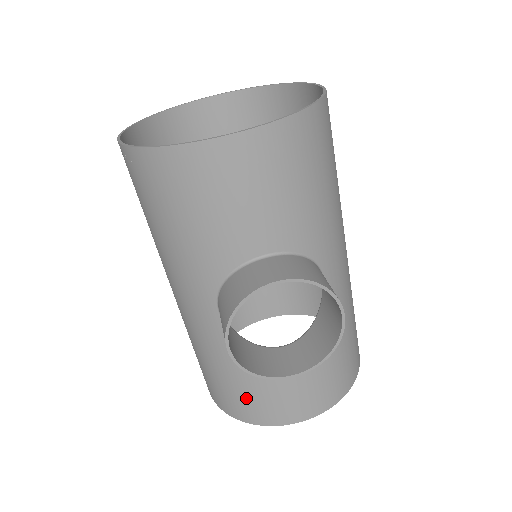
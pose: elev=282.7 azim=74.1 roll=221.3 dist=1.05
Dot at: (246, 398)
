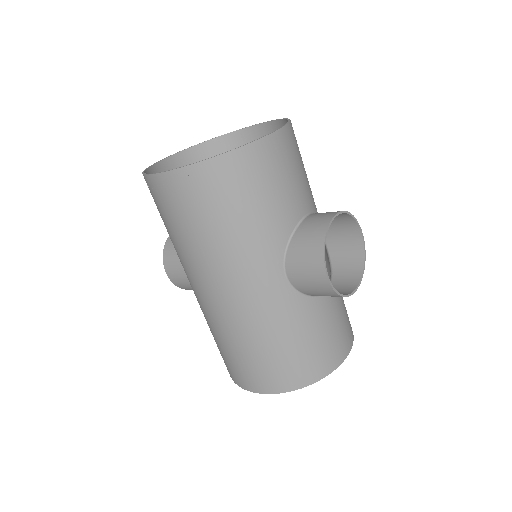
Dot at: (312, 354)
